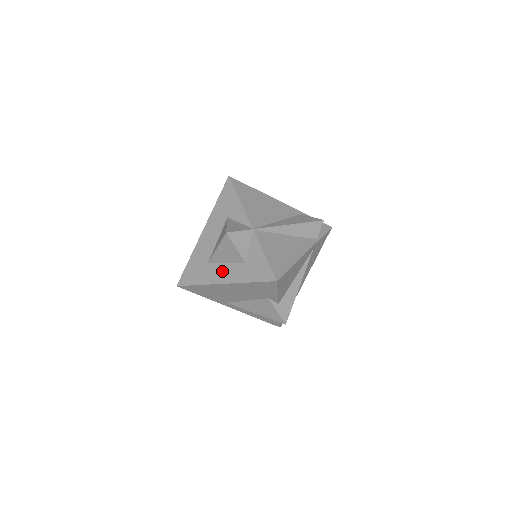
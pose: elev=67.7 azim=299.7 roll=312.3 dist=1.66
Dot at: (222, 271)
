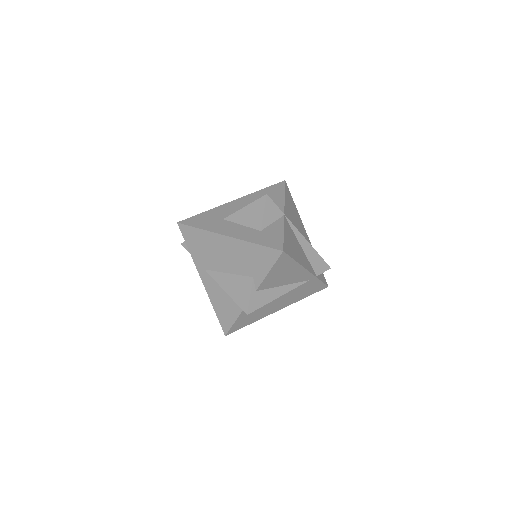
Dot at: (233, 228)
